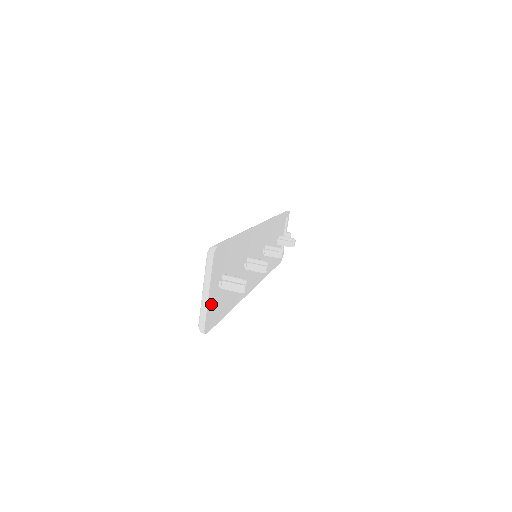
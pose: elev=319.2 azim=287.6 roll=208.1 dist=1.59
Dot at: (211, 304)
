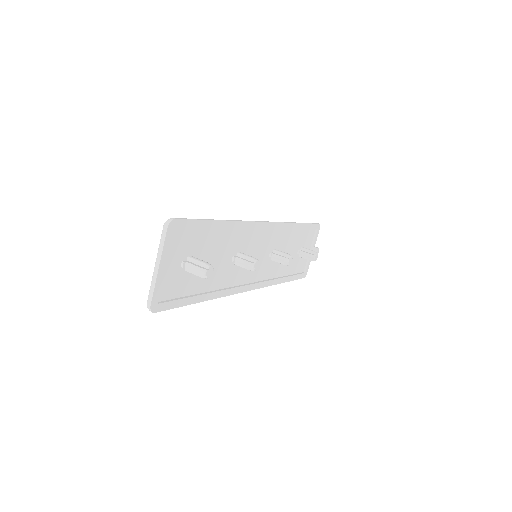
Dot at: (167, 283)
